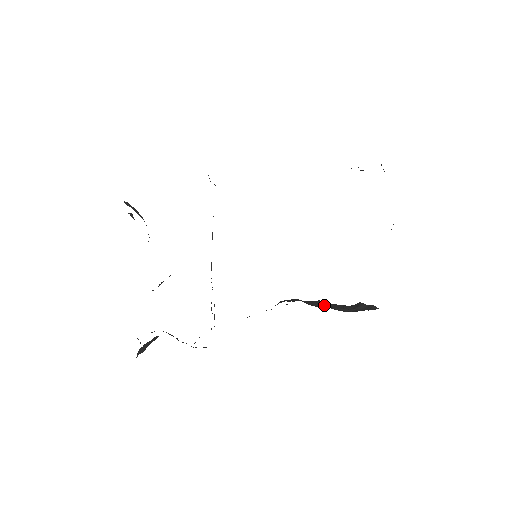
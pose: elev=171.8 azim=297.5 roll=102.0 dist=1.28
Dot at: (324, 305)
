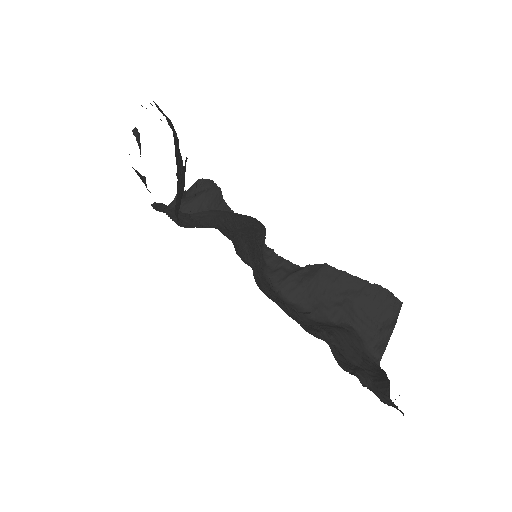
Dot at: (335, 308)
